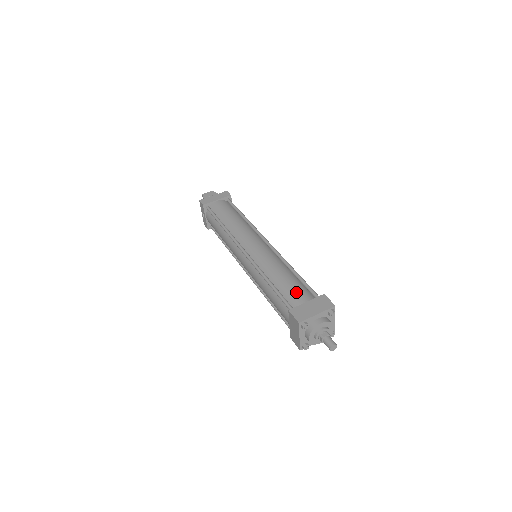
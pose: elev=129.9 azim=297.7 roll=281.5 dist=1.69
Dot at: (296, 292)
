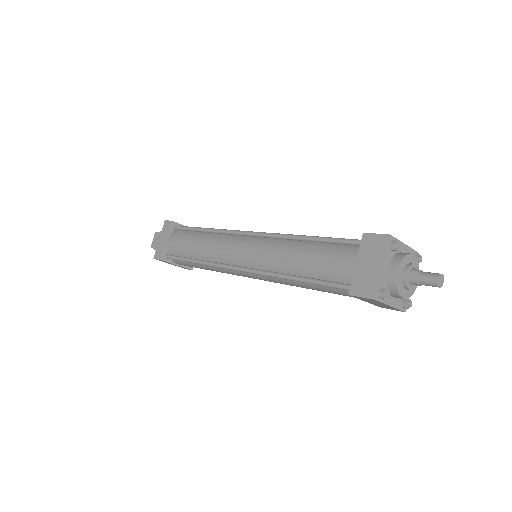
Dot at: (333, 263)
